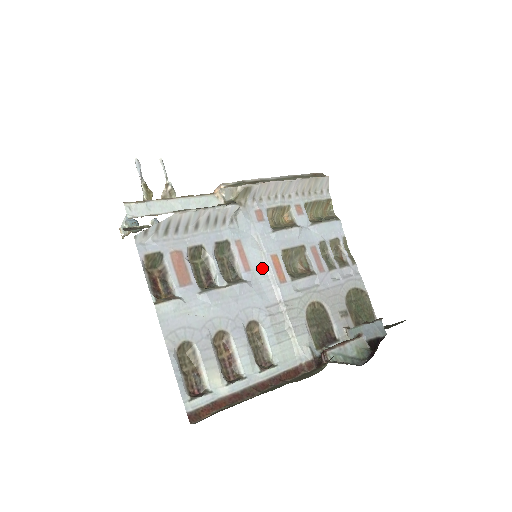
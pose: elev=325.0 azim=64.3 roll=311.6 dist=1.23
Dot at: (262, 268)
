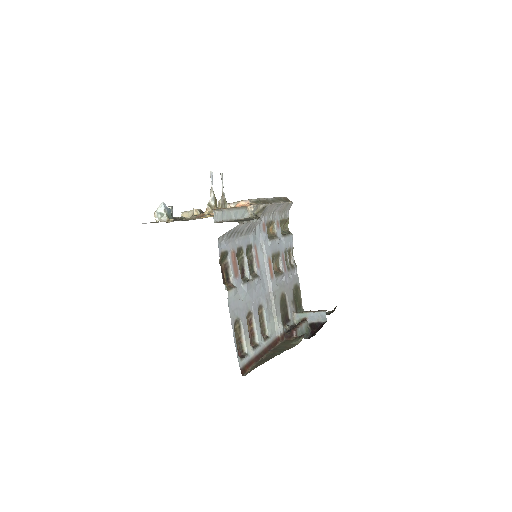
Dot at: (264, 267)
